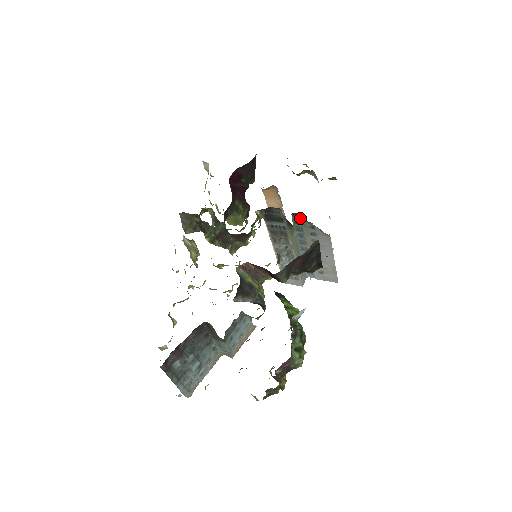
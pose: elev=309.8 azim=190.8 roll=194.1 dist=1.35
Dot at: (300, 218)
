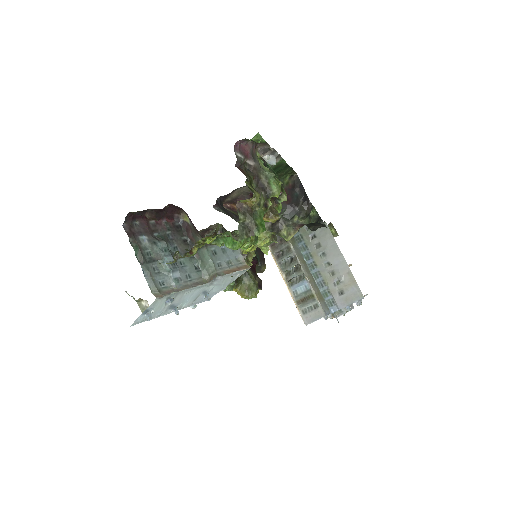
Dot at: occluded
